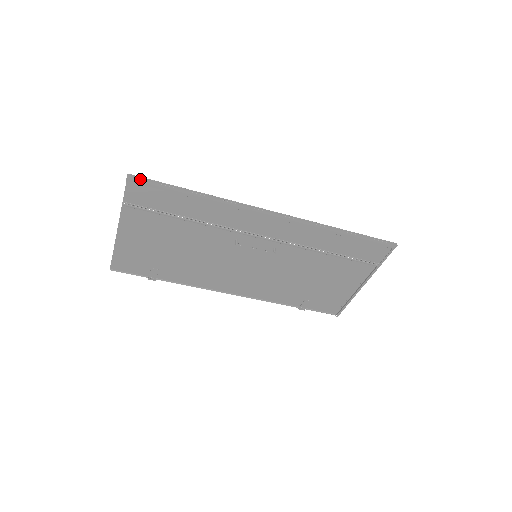
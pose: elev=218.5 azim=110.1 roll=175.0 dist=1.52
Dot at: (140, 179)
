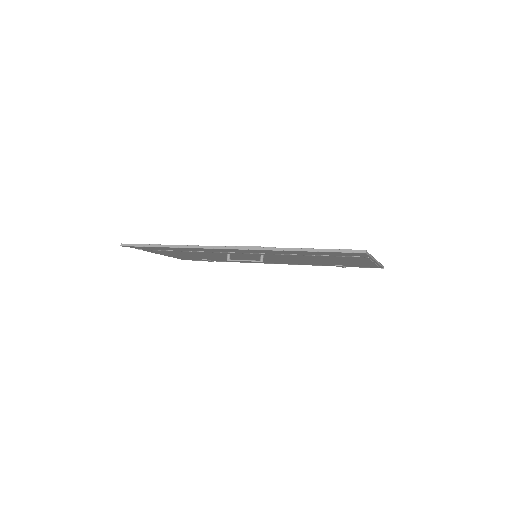
Dot at: (128, 246)
